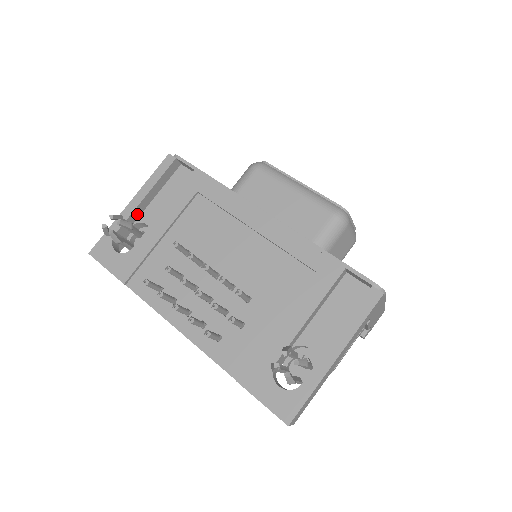
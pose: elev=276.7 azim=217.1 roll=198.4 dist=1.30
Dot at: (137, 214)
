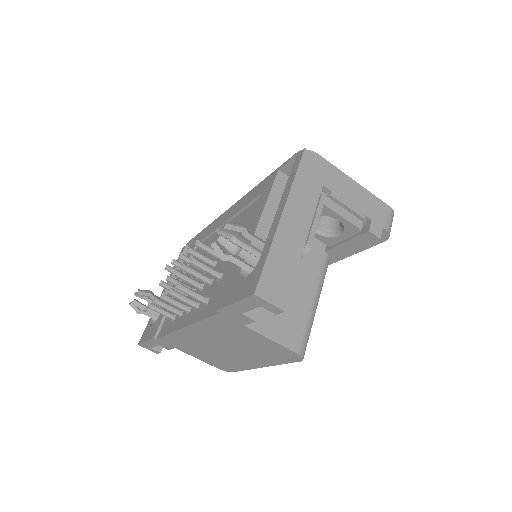
Dot at: occluded
